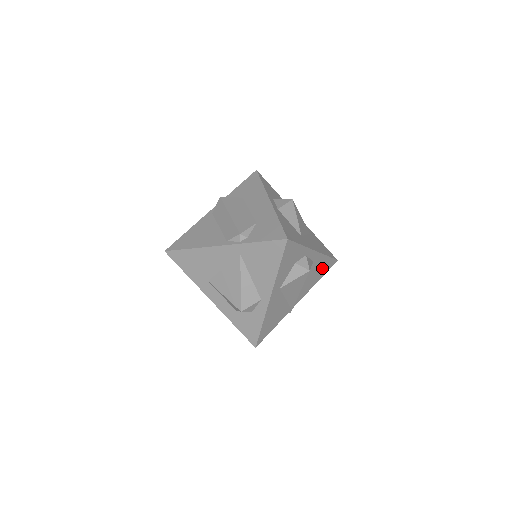
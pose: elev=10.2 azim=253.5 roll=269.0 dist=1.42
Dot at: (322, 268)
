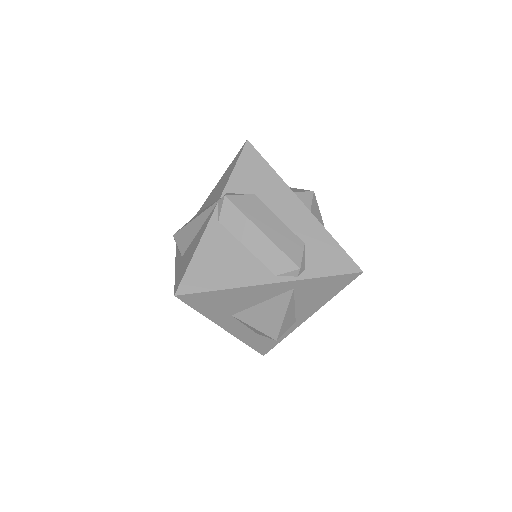
Dot at: occluded
